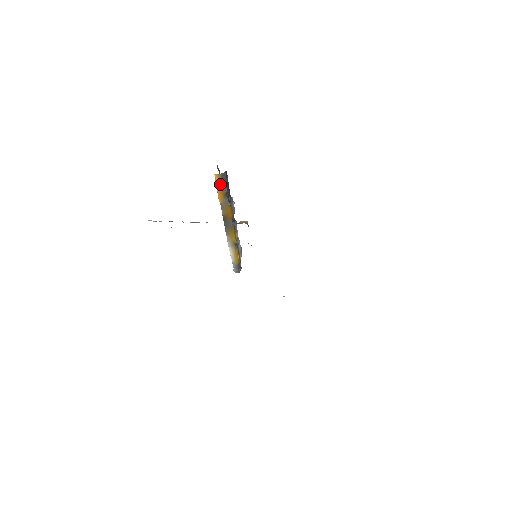
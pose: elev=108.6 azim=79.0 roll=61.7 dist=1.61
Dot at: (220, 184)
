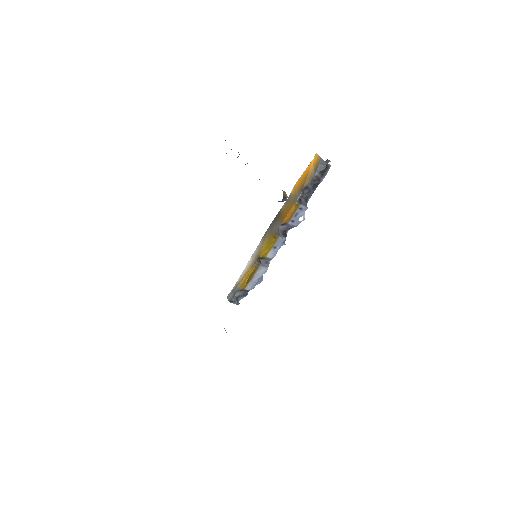
Dot at: (310, 171)
